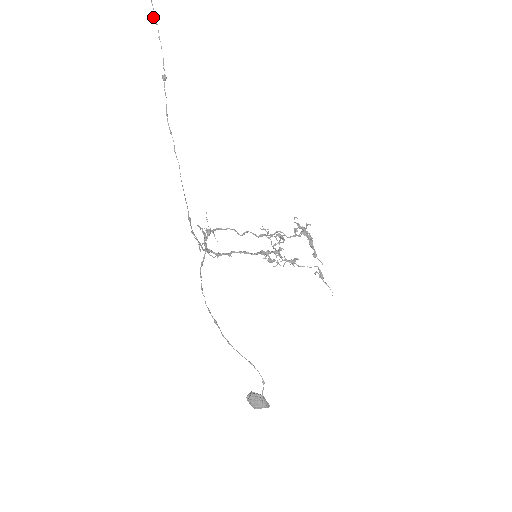
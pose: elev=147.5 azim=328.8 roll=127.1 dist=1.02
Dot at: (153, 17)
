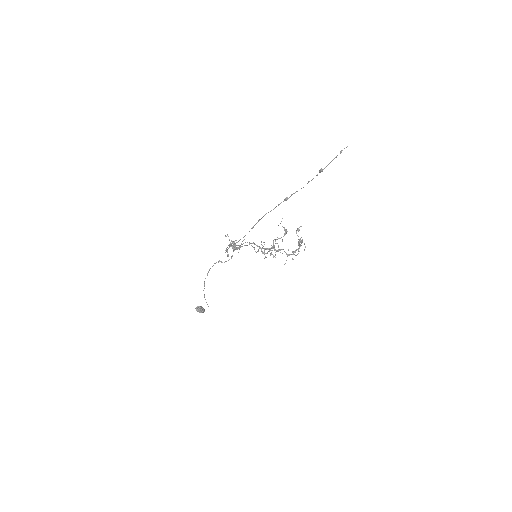
Dot at: (319, 171)
